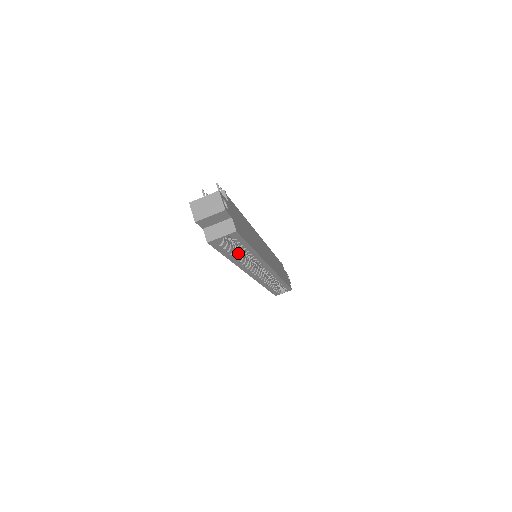
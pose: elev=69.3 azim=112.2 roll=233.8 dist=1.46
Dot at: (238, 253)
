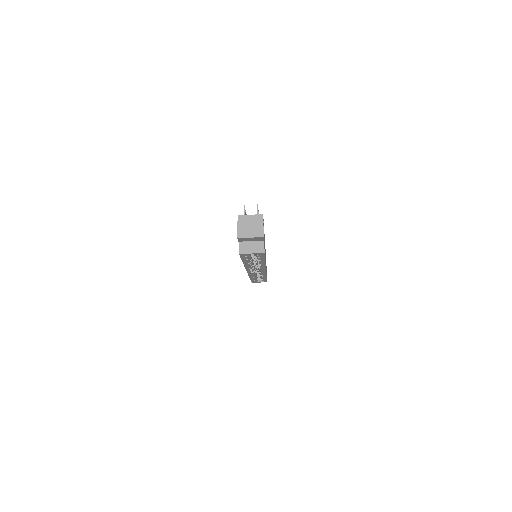
Dot at: occluded
